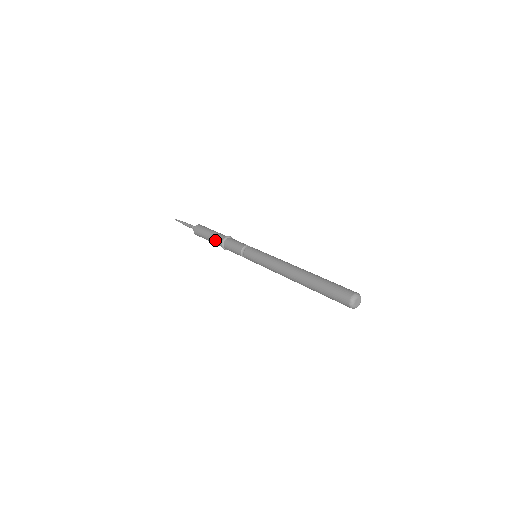
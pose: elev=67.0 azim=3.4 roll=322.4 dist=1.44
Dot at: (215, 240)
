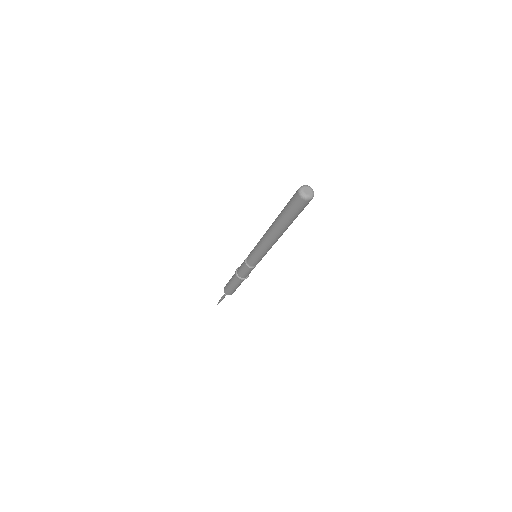
Dot at: (233, 275)
